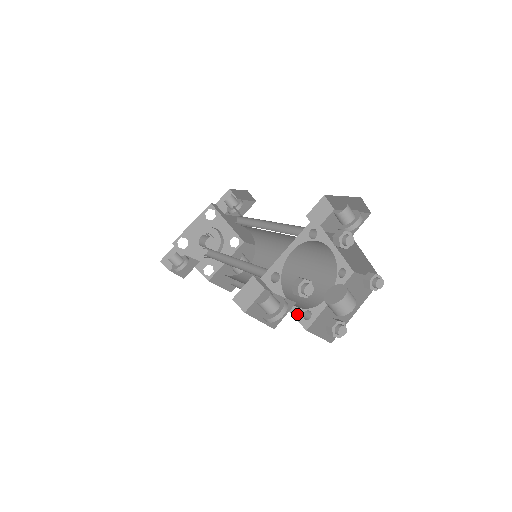
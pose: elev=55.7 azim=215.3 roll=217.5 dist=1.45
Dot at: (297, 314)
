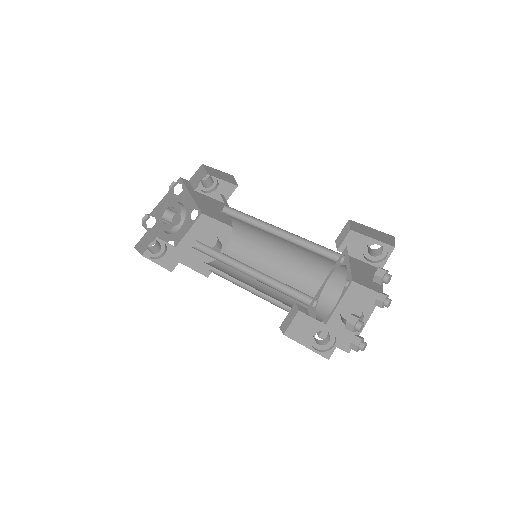
Dot at: occluded
